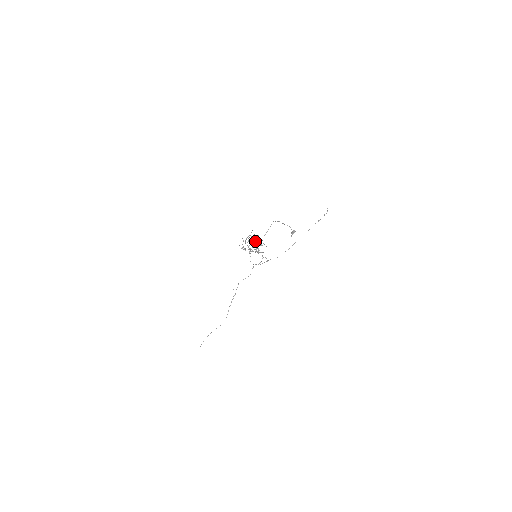
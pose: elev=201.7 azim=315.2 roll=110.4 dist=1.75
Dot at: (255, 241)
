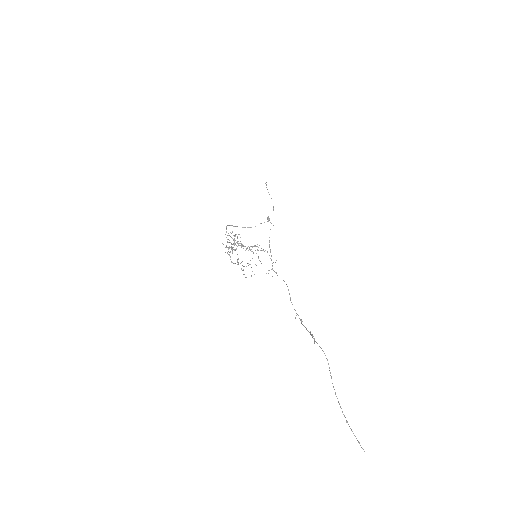
Dot at: occluded
